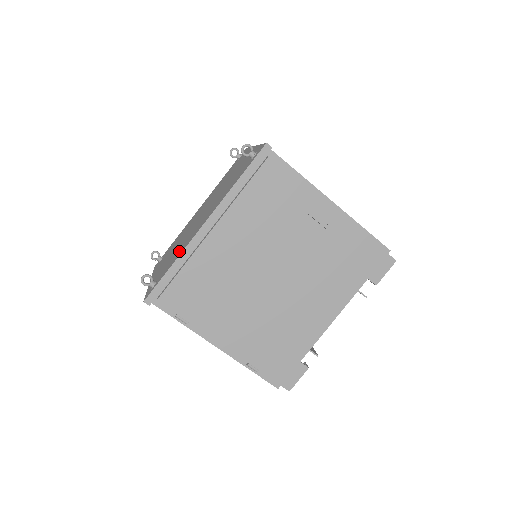
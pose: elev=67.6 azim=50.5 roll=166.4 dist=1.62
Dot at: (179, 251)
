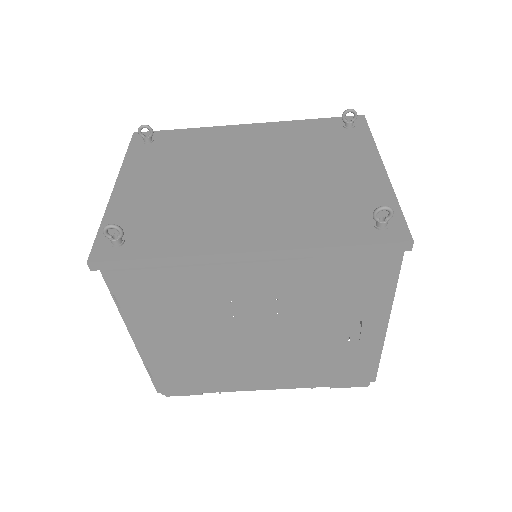
Dot at: (185, 232)
